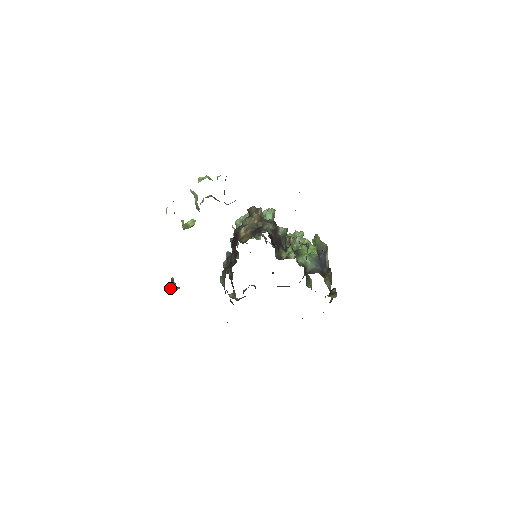
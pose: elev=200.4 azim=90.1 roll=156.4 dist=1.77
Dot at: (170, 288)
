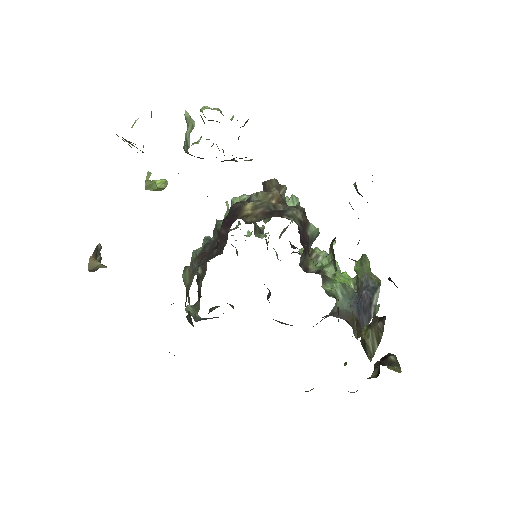
Dot at: (89, 260)
